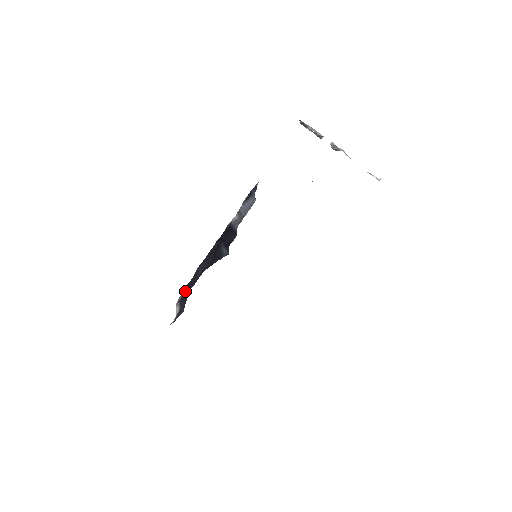
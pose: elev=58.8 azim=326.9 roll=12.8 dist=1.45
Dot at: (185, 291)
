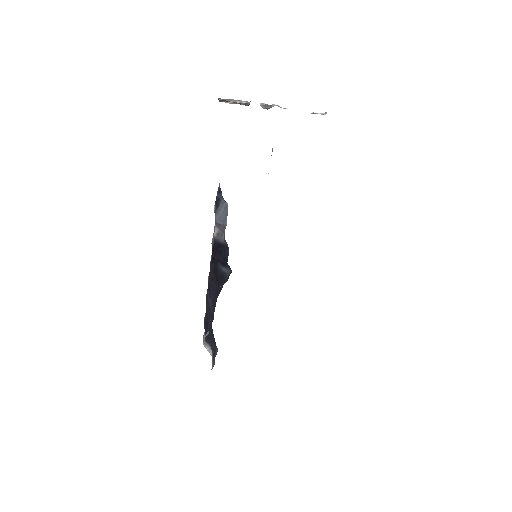
Dot at: (206, 328)
